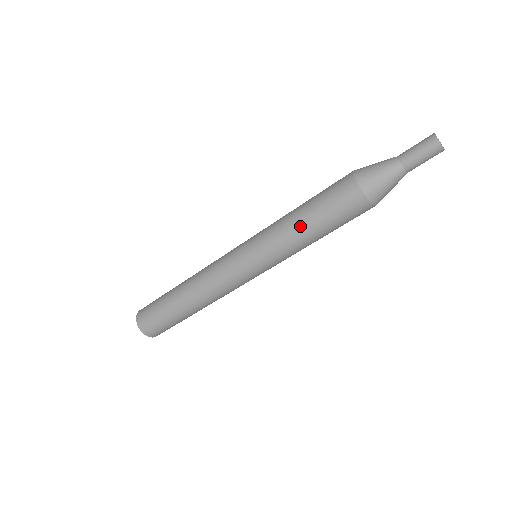
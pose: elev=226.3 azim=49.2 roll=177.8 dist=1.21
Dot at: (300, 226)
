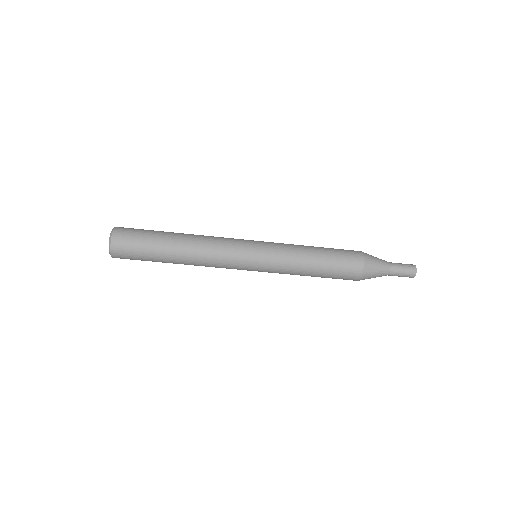
Dot at: (311, 262)
